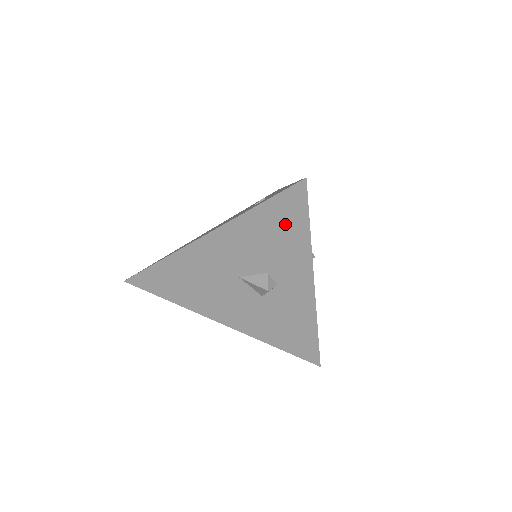
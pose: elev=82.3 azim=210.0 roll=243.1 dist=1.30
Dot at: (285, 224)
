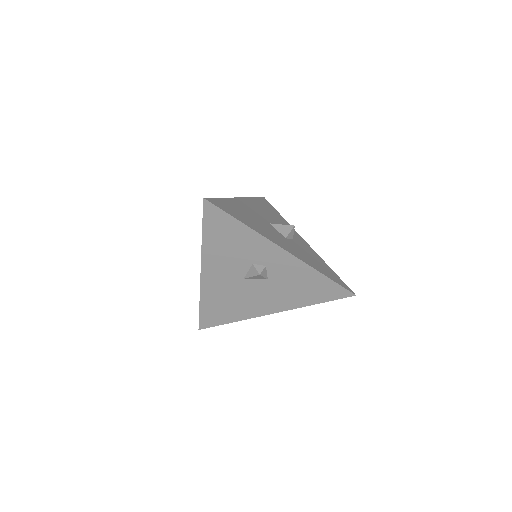
Dot at: (226, 230)
